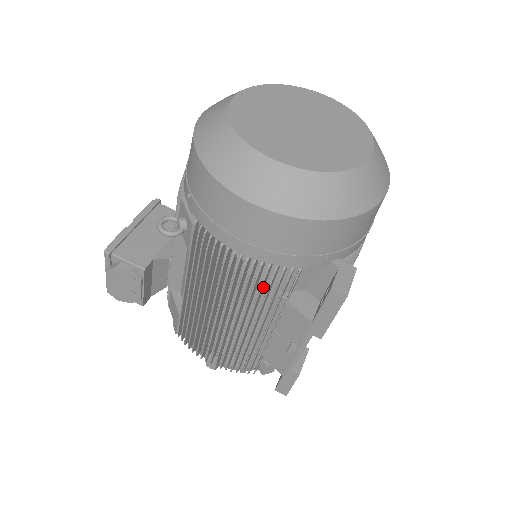
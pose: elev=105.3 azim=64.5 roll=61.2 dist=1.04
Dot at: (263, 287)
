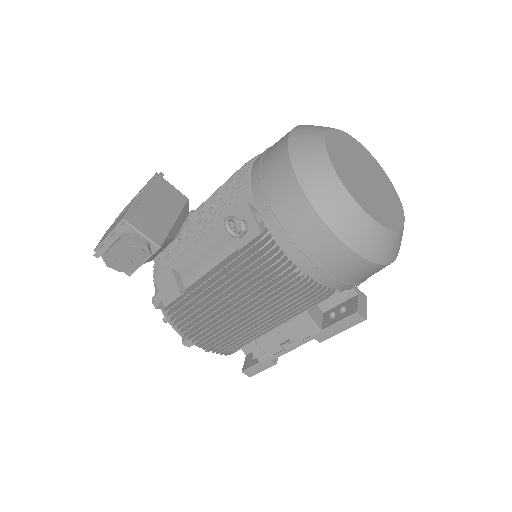
Dot at: (295, 296)
